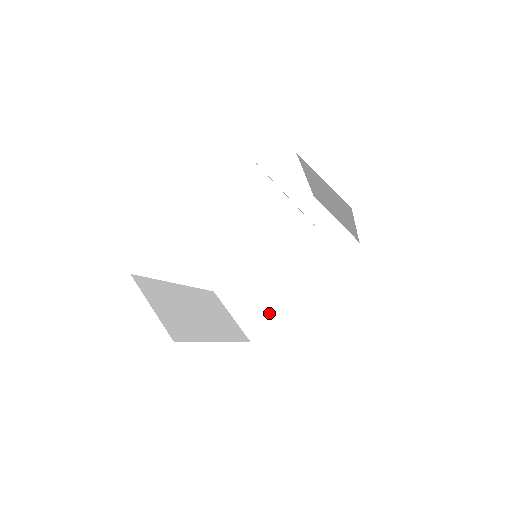
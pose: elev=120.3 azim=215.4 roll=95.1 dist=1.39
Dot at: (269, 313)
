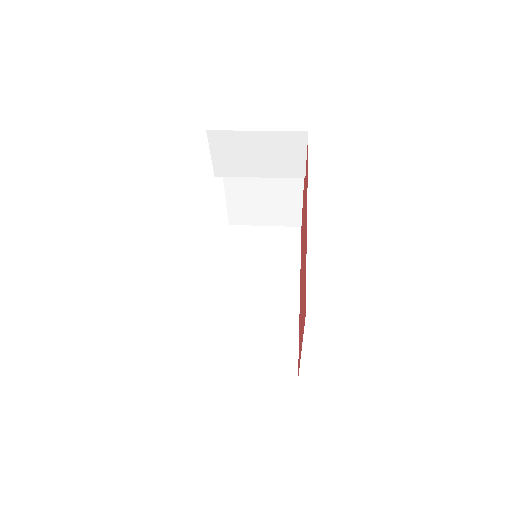
Dot at: (287, 339)
